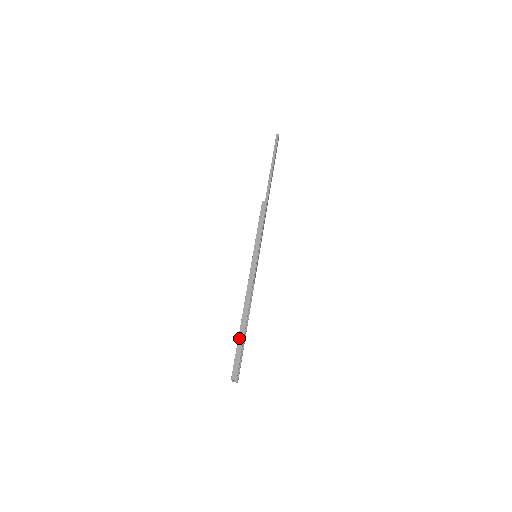
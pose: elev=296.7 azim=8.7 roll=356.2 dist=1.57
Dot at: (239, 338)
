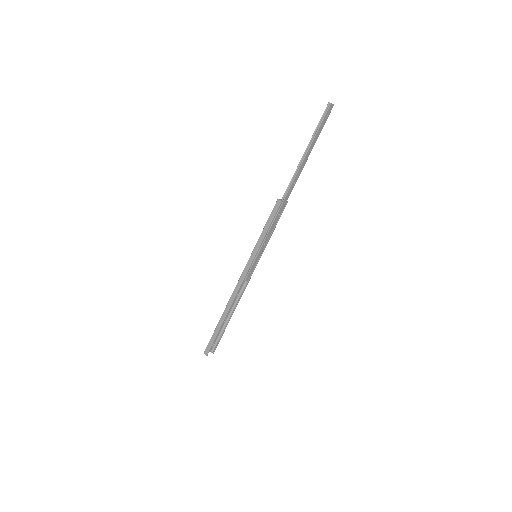
Dot at: (217, 326)
